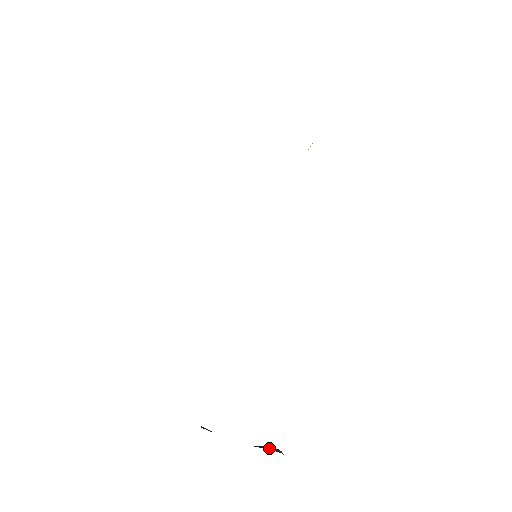
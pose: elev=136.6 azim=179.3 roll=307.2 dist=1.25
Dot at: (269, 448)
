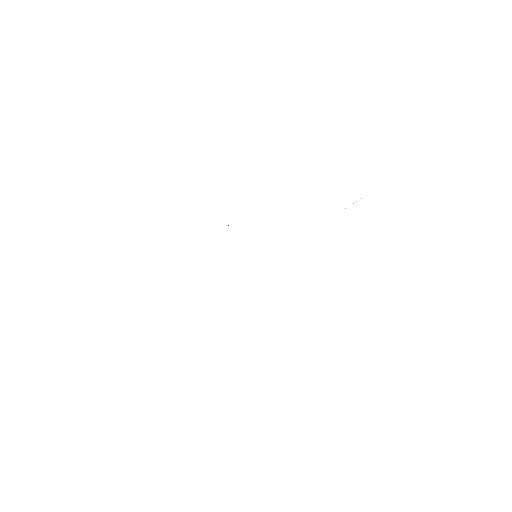
Dot at: occluded
